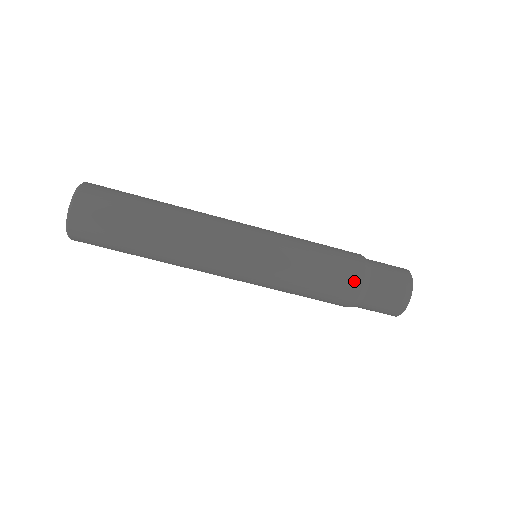
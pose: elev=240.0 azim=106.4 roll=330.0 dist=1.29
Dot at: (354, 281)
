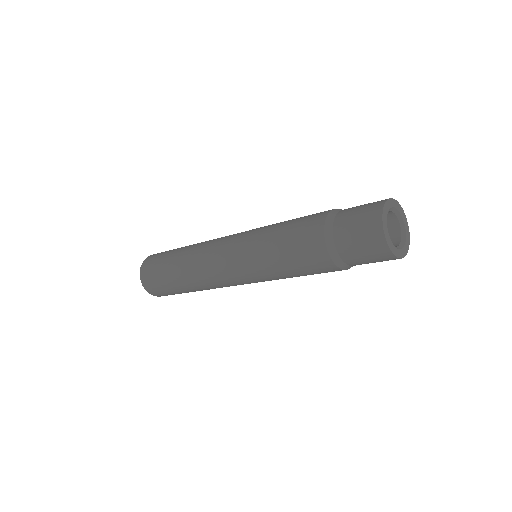
Dot at: (324, 264)
